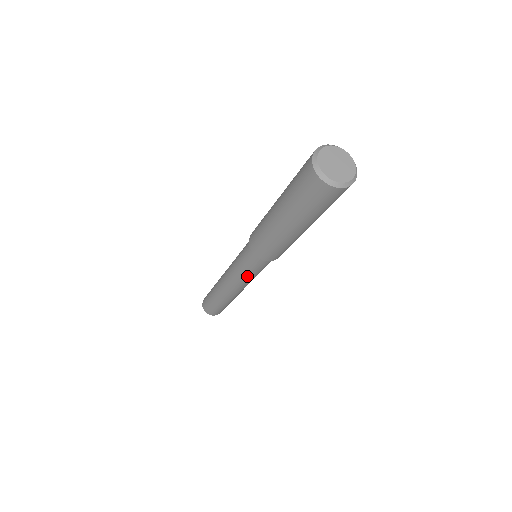
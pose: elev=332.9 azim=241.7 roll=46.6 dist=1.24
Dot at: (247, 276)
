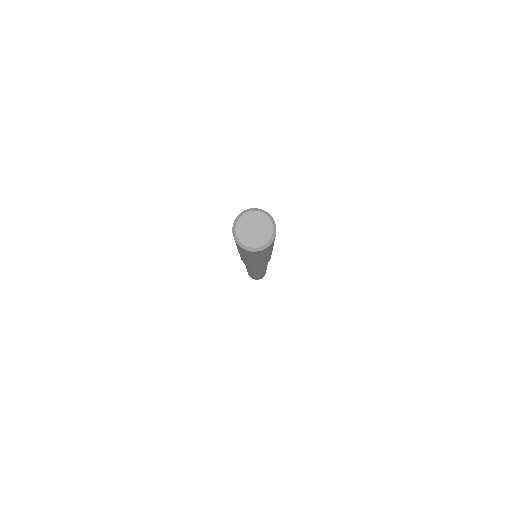
Dot at: (249, 268)
